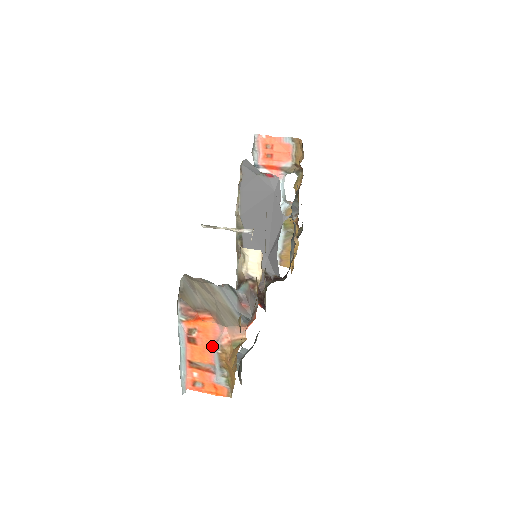
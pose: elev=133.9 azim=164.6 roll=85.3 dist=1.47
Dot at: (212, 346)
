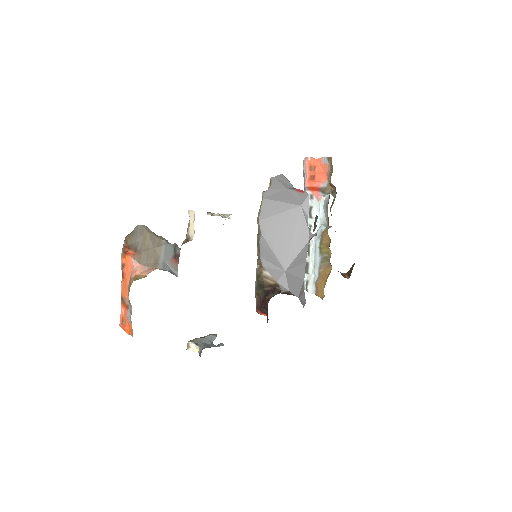
Dot at: (129, 280)
